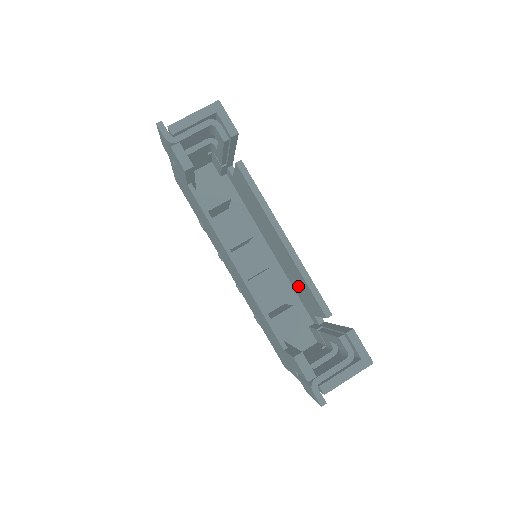
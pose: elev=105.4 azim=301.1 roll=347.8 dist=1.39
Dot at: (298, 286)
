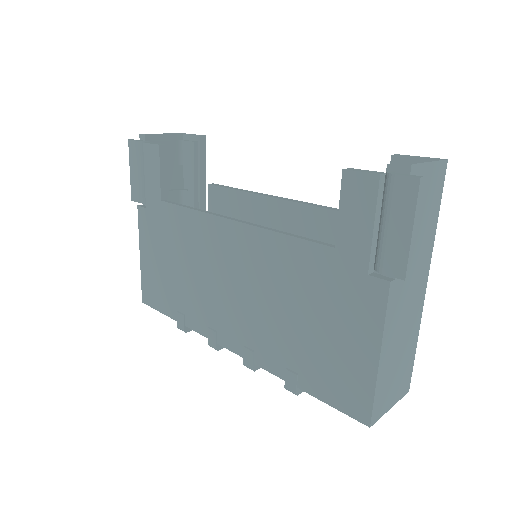
Dot at: occluded
